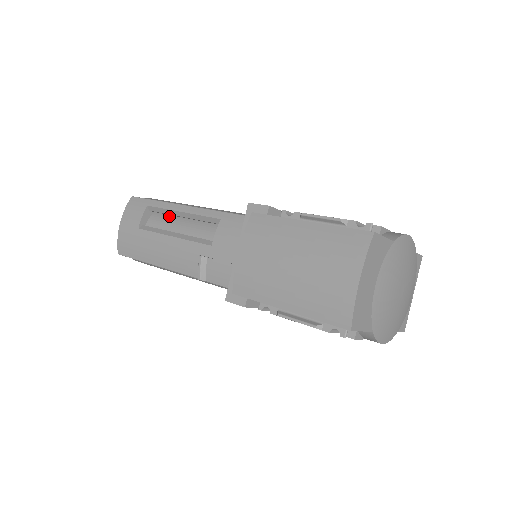
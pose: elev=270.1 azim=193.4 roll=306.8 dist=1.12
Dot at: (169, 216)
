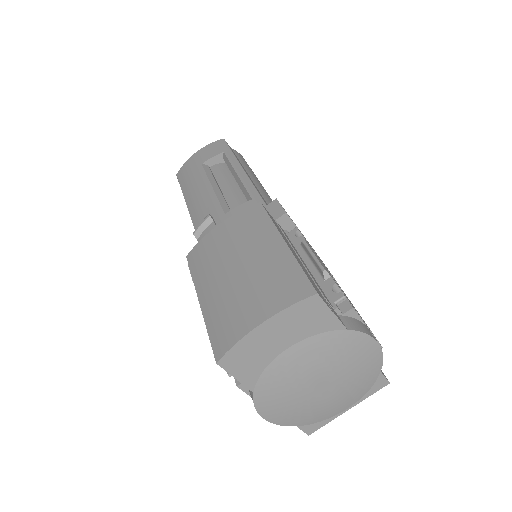
Dot at: (230, 172)
